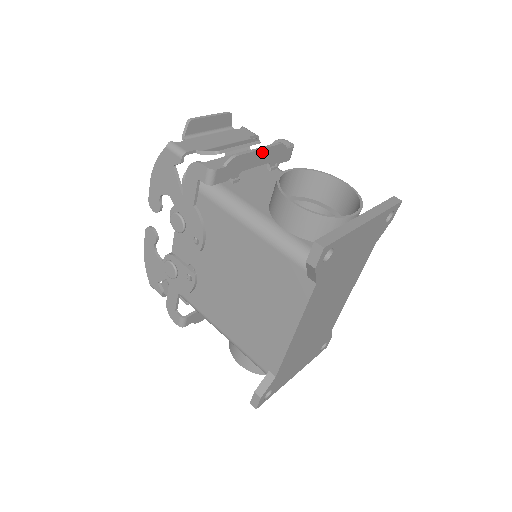
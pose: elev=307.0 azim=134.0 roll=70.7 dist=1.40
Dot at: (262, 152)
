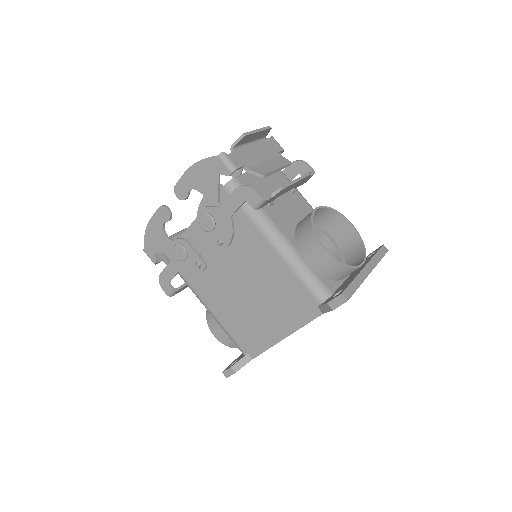
Dot at: (297, 182)
